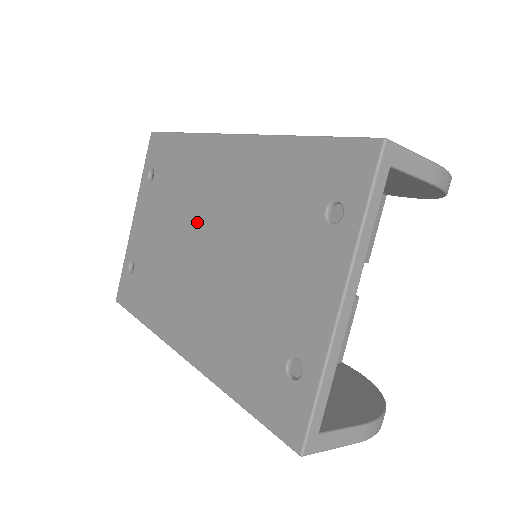
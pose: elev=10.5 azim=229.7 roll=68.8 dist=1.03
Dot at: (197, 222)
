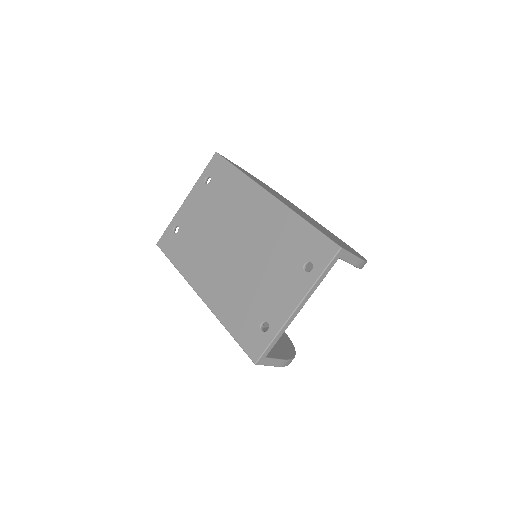
Dot at: (233, 229)
